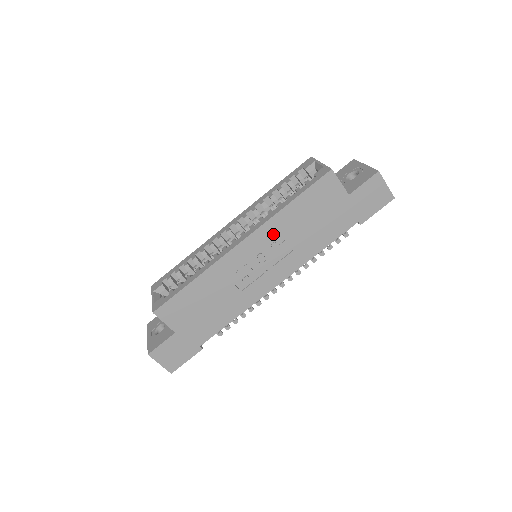
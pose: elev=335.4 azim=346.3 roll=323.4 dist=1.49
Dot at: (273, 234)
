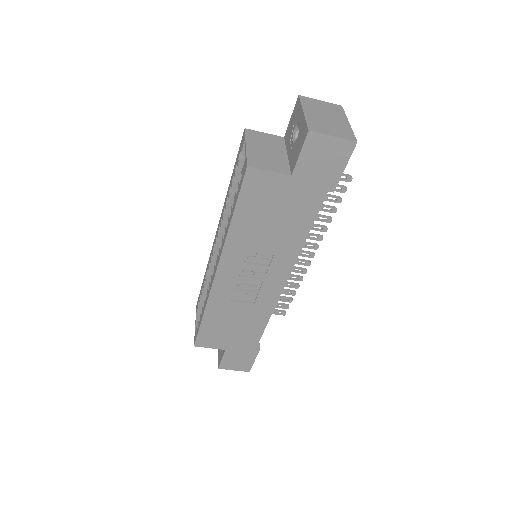
Dot at: (240, 252)
